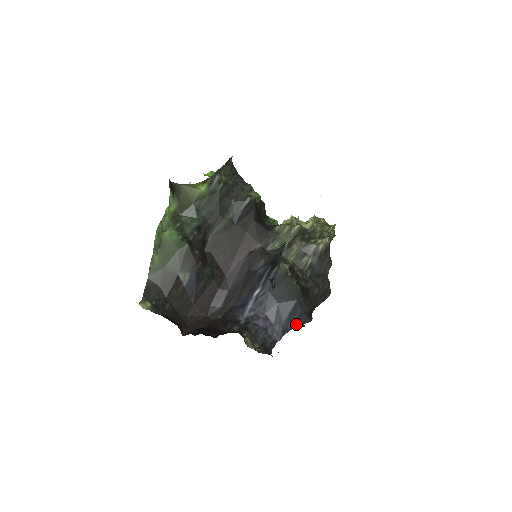
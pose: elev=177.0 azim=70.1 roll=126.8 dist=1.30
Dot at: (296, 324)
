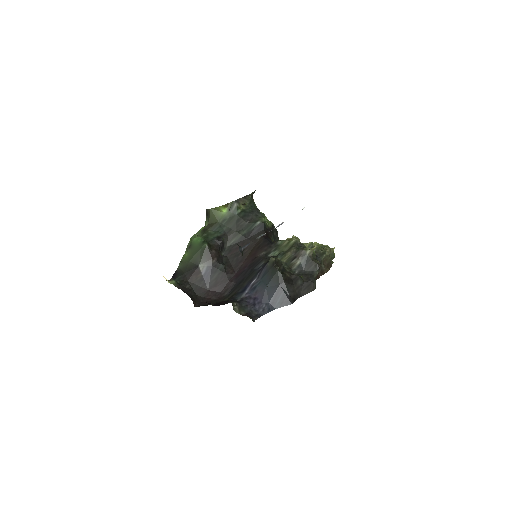
Dot at: (280, 305)
